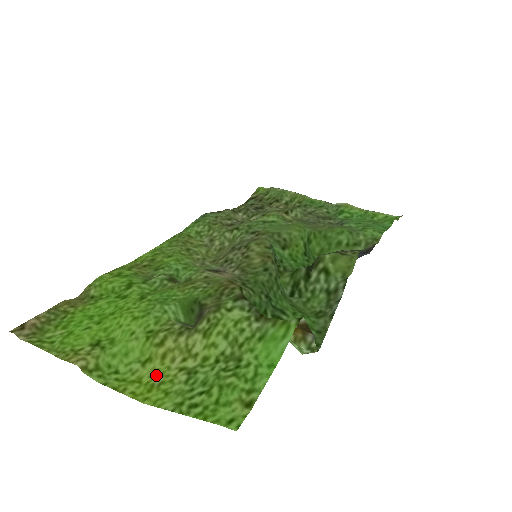
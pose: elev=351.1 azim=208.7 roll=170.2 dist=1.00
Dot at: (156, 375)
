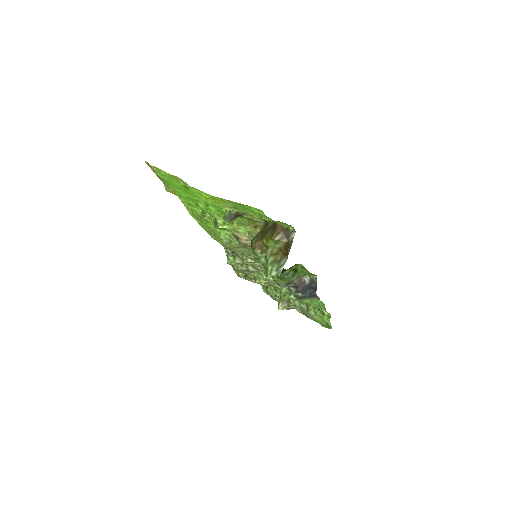
Dot at: (216, 202)
